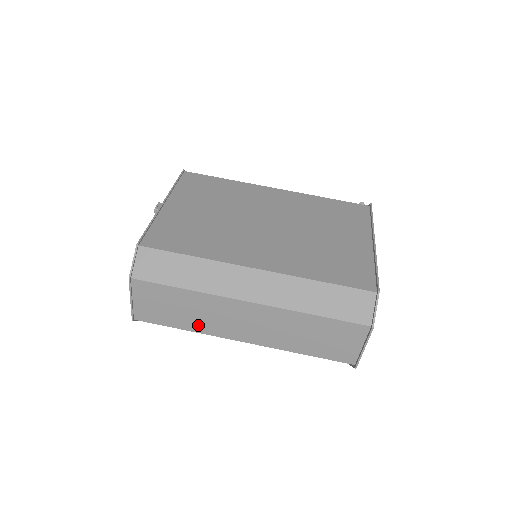
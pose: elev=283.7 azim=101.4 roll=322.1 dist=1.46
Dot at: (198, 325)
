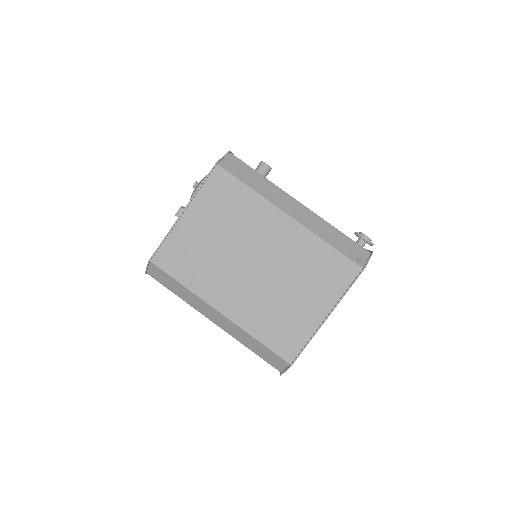
Dot at: occluded
